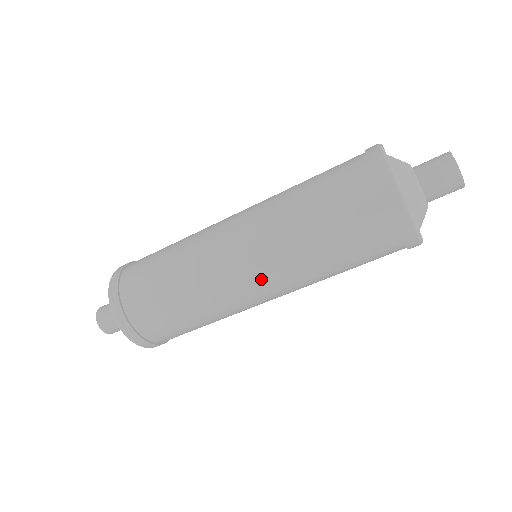
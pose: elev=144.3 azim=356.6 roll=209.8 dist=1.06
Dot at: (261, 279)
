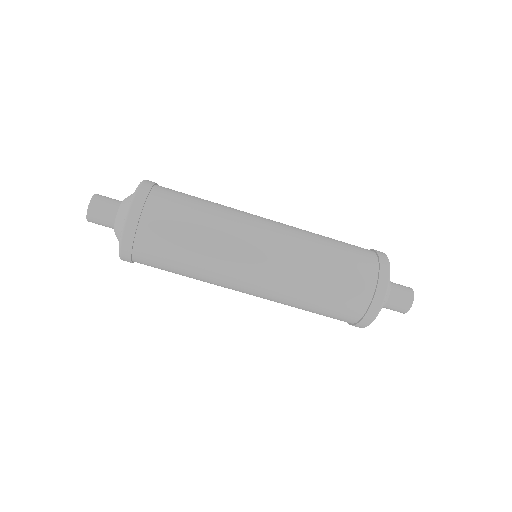
Dot at: (261, 284)
